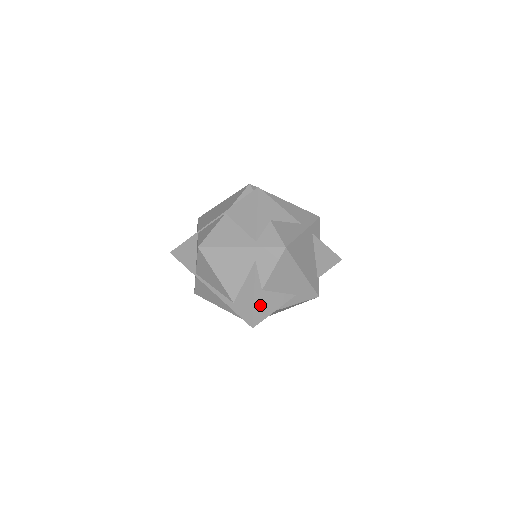
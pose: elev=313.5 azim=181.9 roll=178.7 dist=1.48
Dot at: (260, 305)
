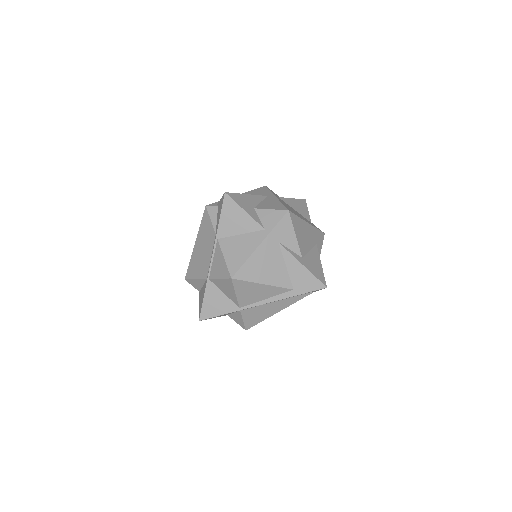
Dot at: (312, 269)
